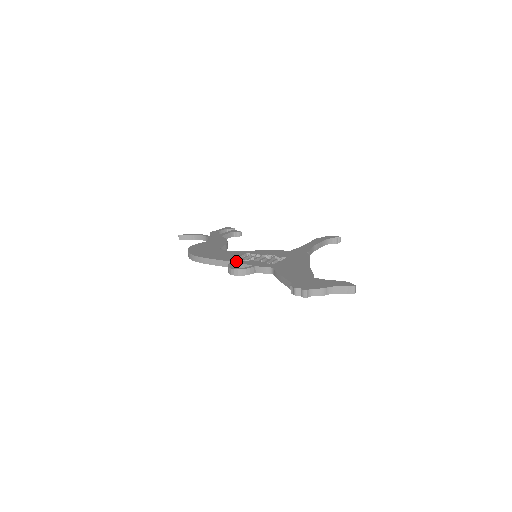
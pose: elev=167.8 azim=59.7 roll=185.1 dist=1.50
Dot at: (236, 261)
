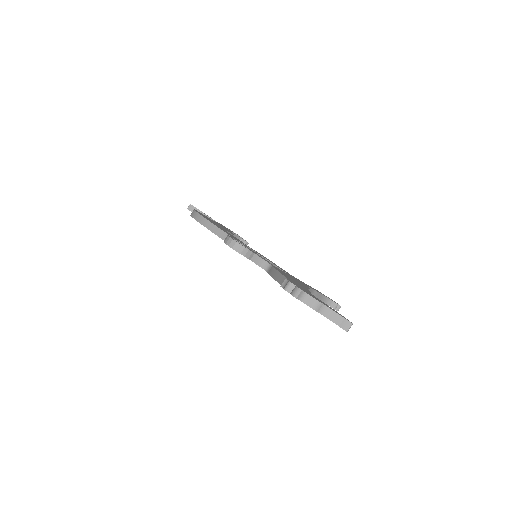
Dot at: (237, 240)
